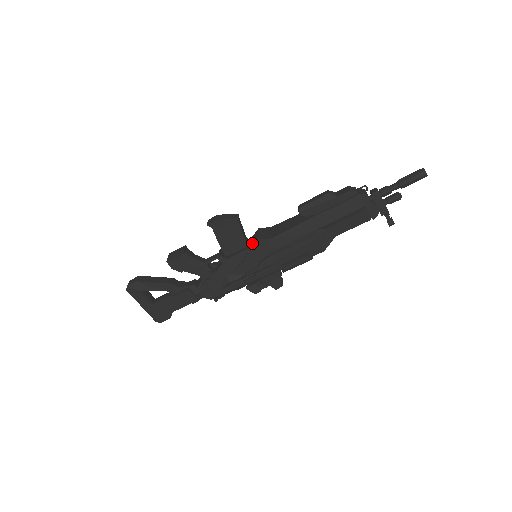
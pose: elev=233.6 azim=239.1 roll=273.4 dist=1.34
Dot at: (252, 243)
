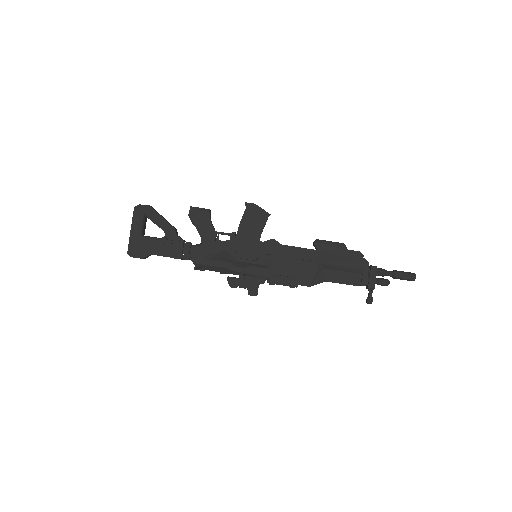
Dot at: occluded
